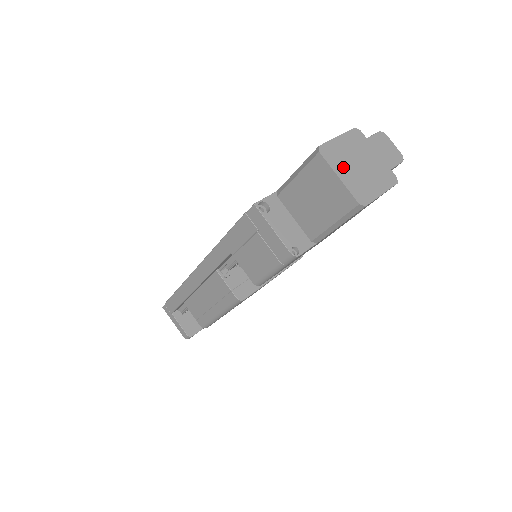
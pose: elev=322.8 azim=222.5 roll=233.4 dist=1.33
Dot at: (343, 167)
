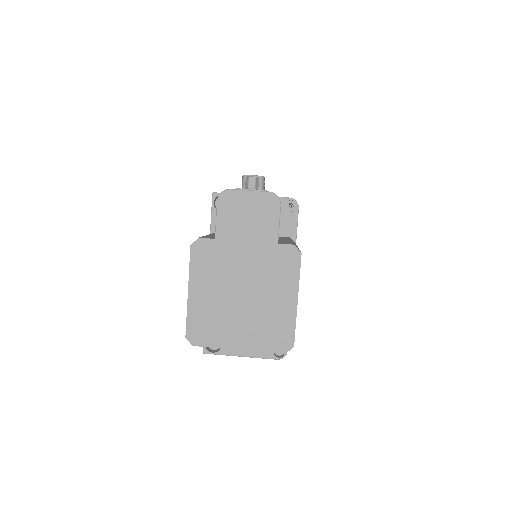
Dot at: (230, 328)
